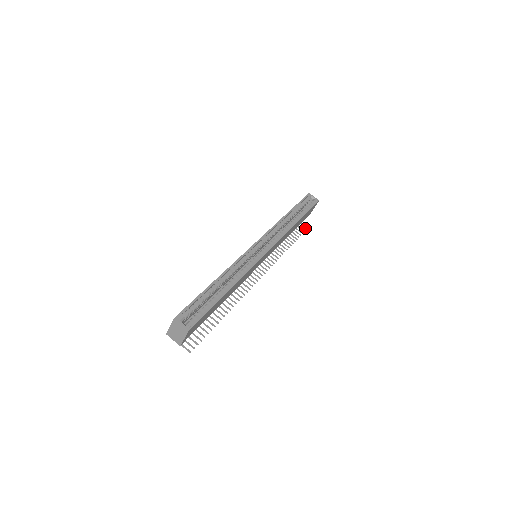
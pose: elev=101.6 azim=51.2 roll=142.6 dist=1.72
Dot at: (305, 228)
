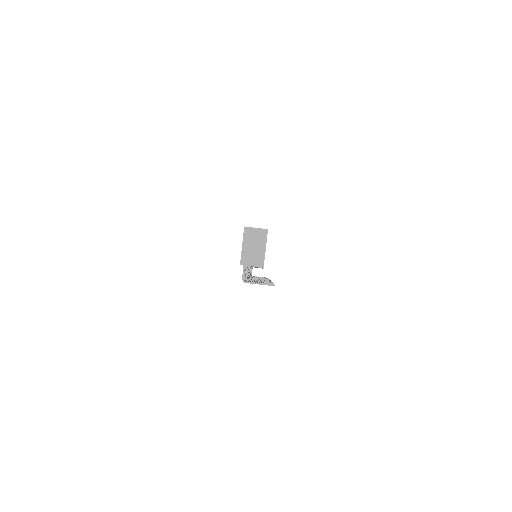
Dot at: occluded
